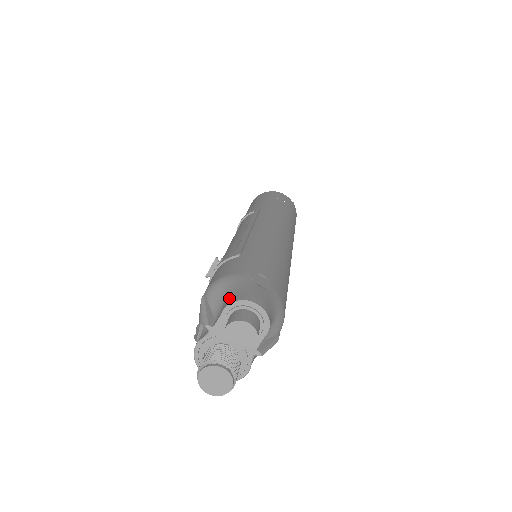
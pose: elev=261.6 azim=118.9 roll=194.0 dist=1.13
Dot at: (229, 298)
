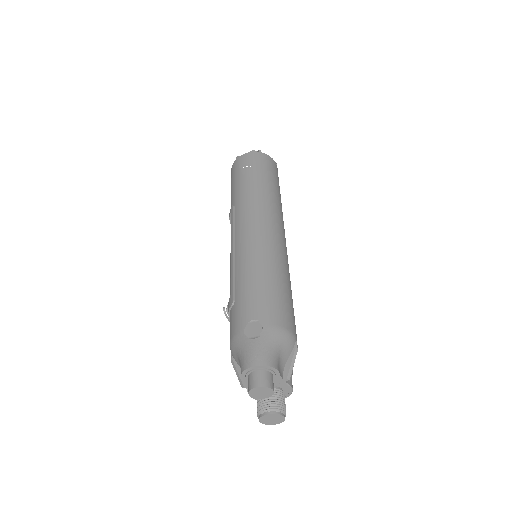
Dot at: (240, 366)
